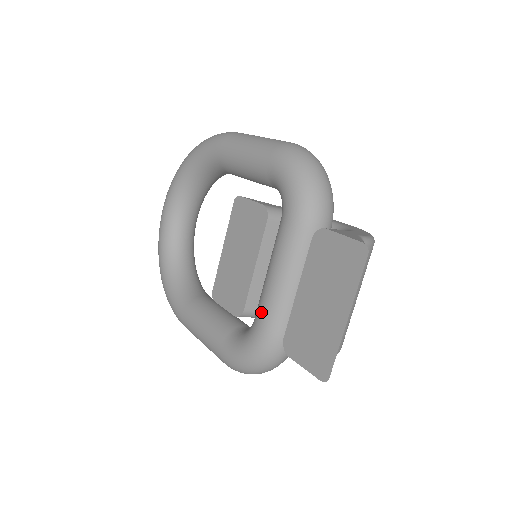
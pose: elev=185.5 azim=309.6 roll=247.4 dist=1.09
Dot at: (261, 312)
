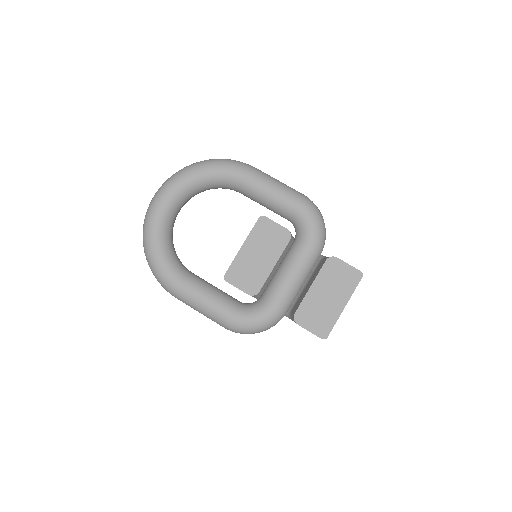
Dot at: (277, 296)
